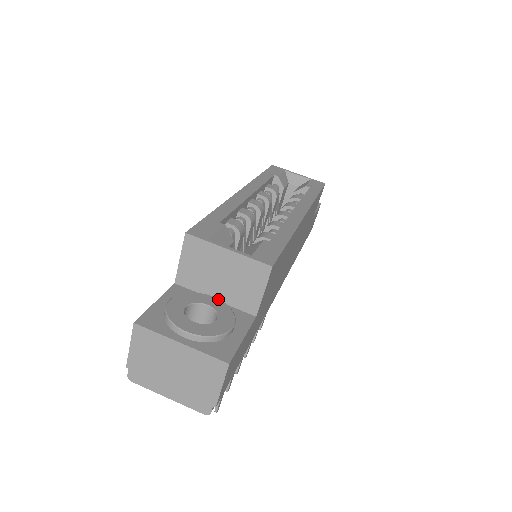
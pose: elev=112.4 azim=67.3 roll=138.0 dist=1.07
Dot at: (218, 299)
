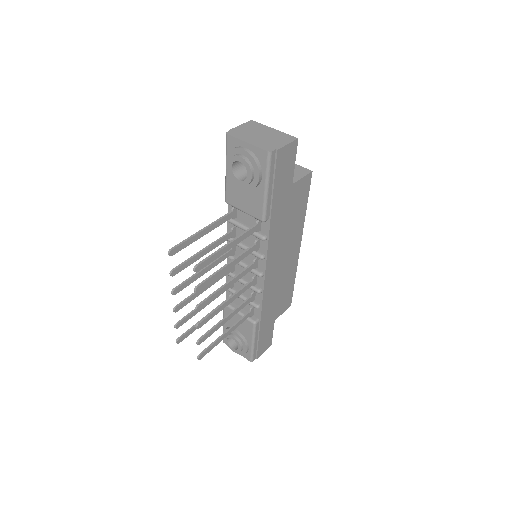
Dot at: occluded
